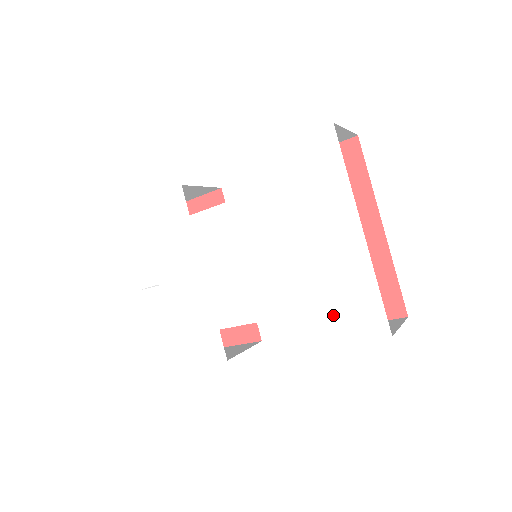
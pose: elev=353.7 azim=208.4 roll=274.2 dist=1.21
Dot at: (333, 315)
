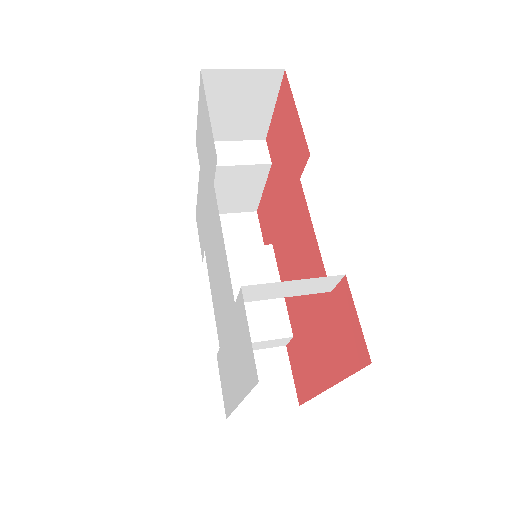
Dot at: (222, 367)
